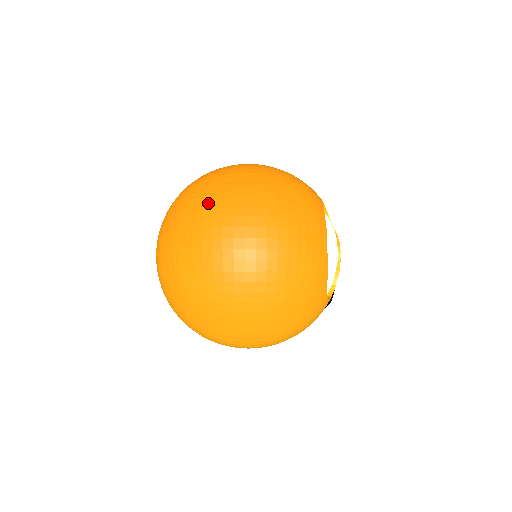
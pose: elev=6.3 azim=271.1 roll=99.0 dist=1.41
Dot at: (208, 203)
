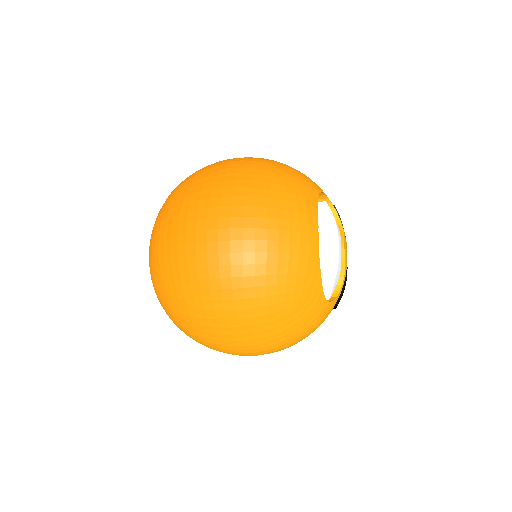
Dot at: (184, 205)
